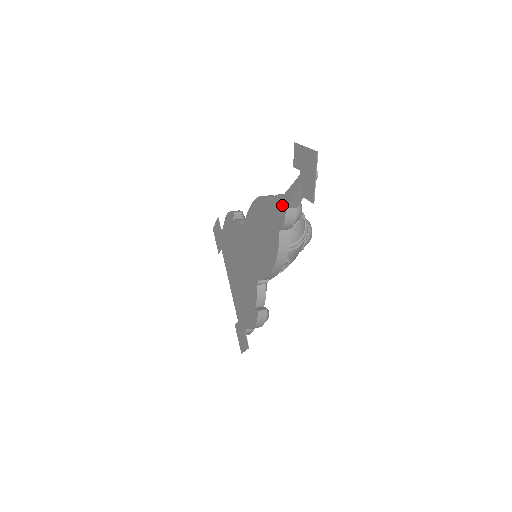
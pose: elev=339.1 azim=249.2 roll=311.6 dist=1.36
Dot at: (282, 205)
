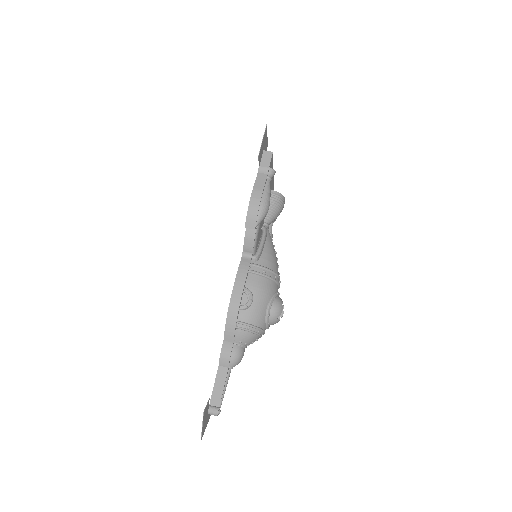
Dot at: occluded
